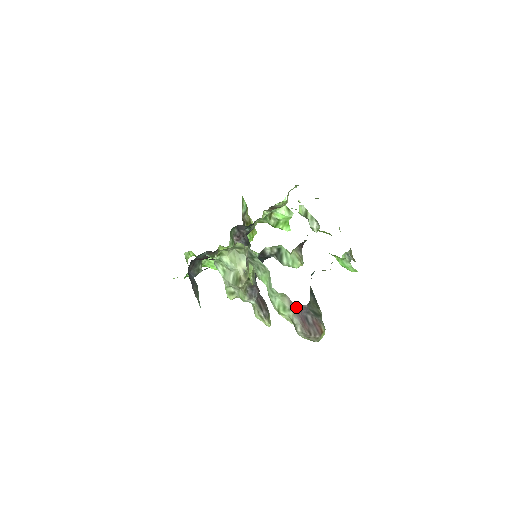
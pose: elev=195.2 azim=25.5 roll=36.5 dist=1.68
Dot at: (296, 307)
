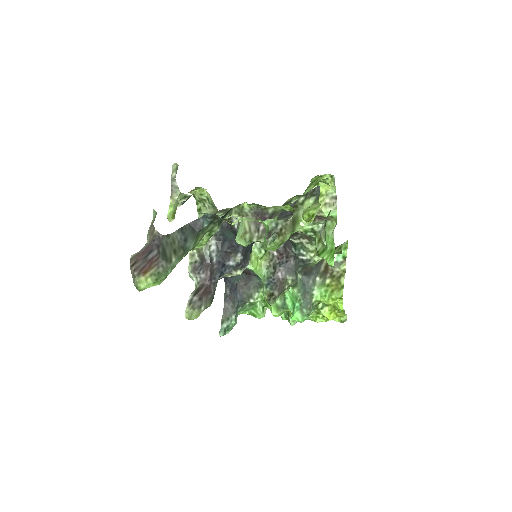
Dot at: (153, 232)
